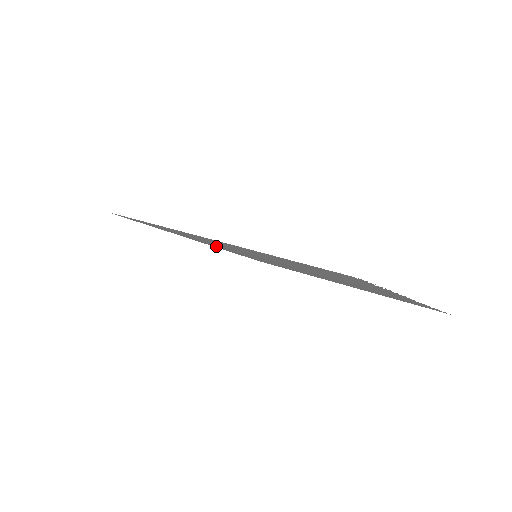
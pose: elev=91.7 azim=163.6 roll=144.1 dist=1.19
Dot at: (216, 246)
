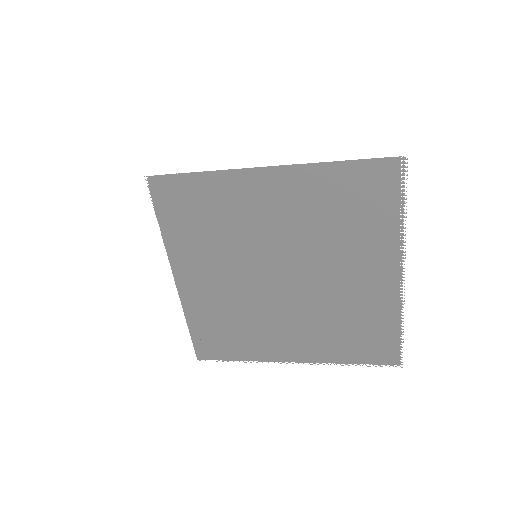
Dot at: (196, 275)
